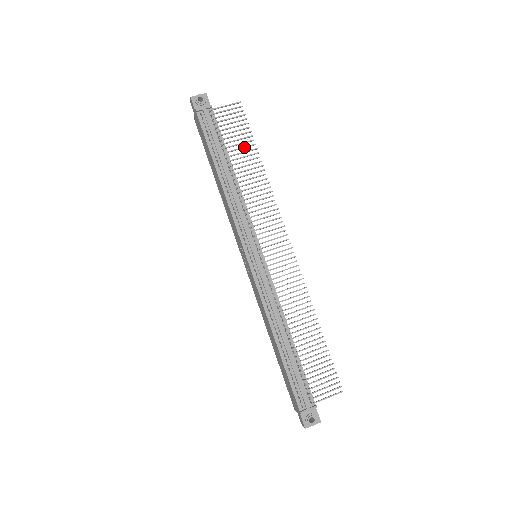
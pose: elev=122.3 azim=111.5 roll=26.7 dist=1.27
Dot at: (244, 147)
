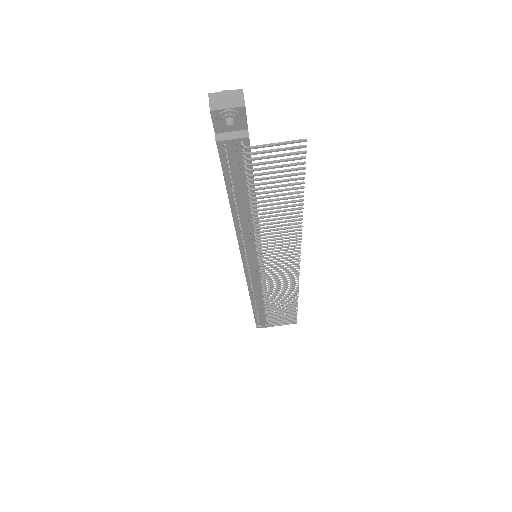
Dot at: (283, 195)
